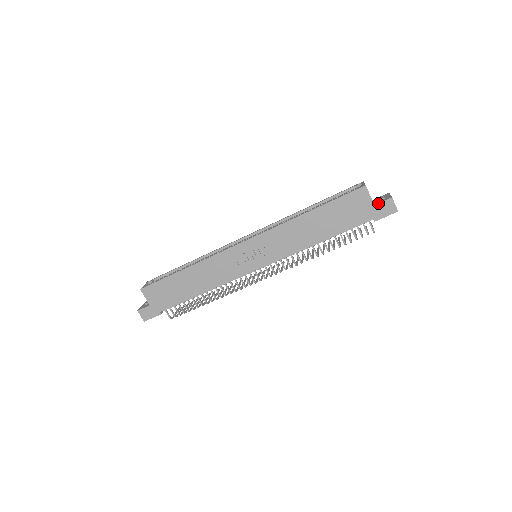
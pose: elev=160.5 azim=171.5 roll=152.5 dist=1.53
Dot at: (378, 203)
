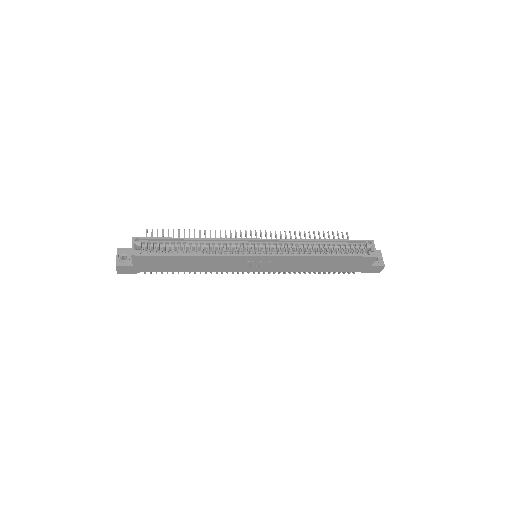
Dot at: (374, 266)
